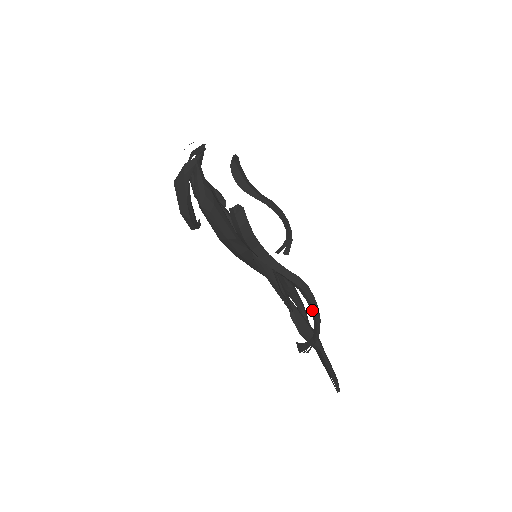
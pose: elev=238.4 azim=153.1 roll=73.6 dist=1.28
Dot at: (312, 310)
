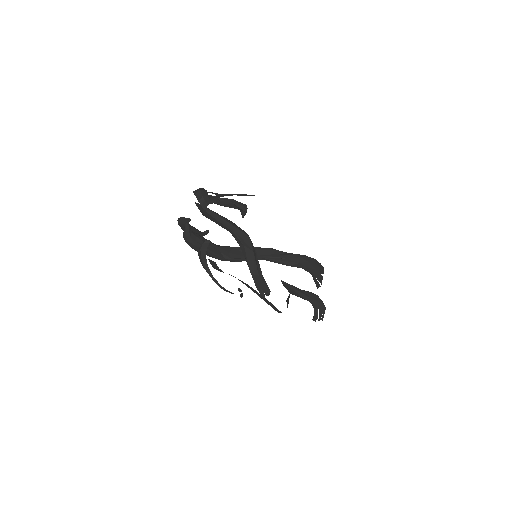
Dot at: occluded
